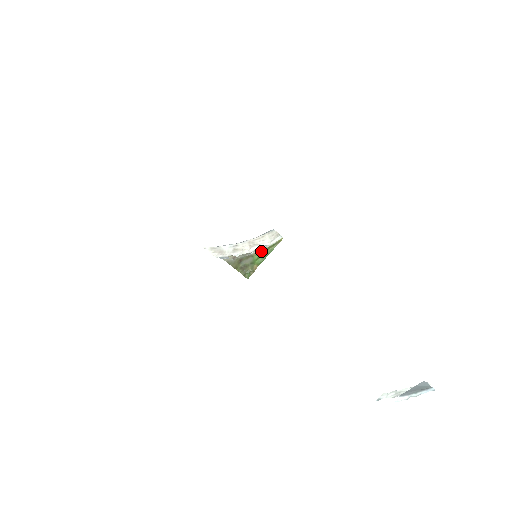
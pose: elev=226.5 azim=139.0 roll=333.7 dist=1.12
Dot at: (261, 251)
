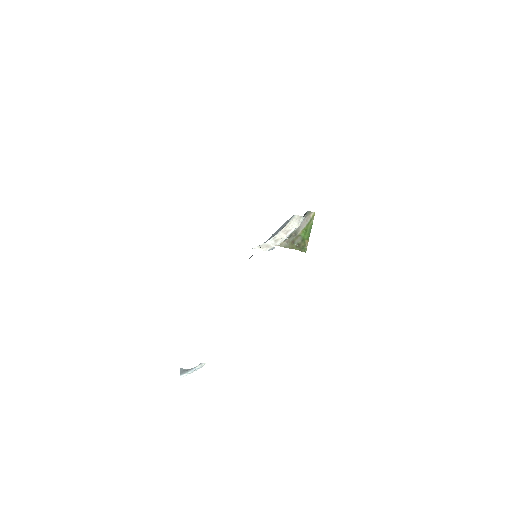
Dot at: (304, 229)
